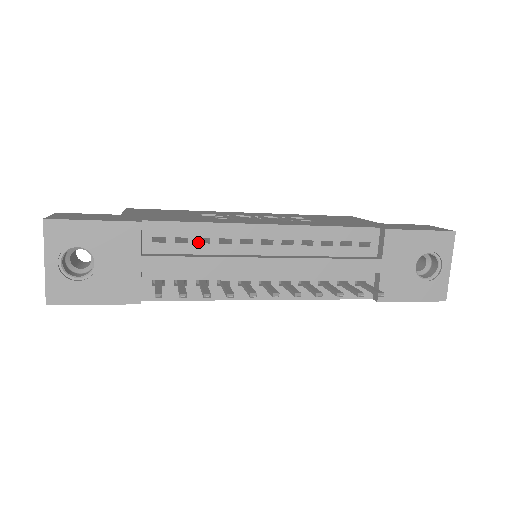
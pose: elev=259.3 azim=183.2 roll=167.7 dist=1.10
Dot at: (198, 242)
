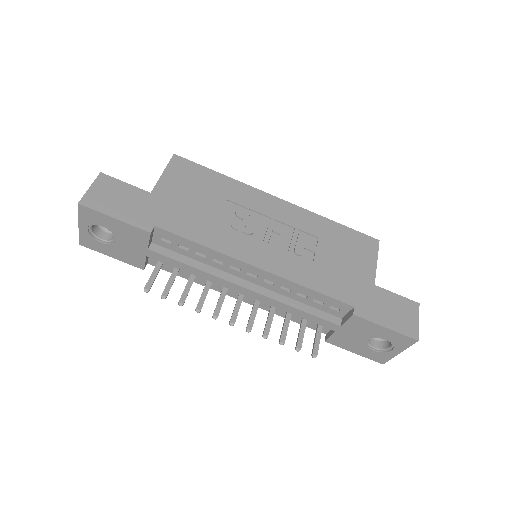
Dot at: (198, 251)
